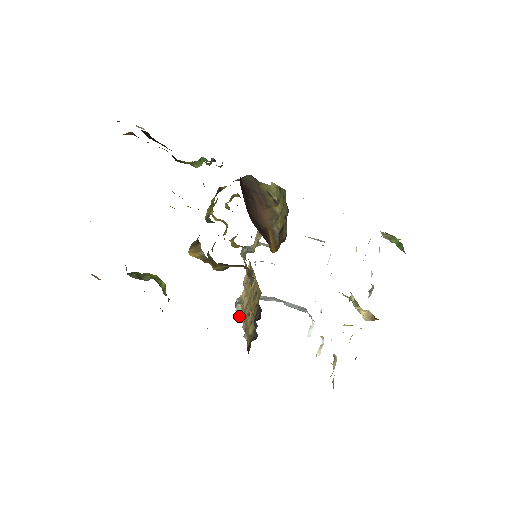
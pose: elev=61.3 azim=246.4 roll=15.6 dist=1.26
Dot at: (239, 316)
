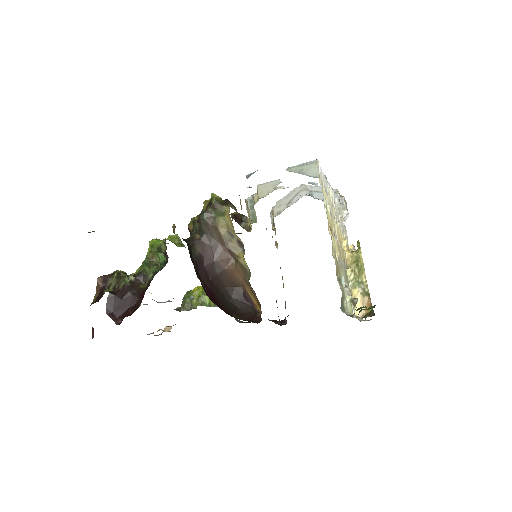
Dot at: occluded
